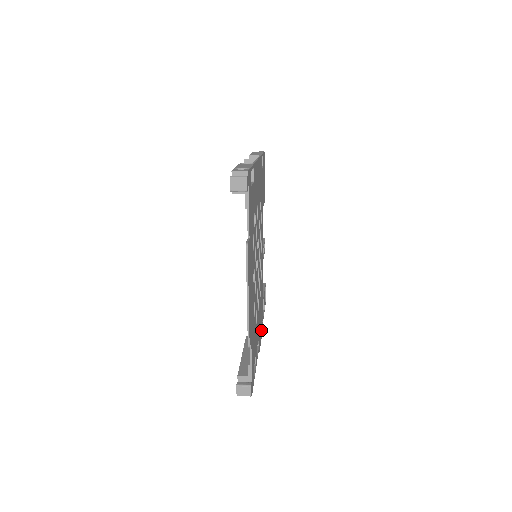
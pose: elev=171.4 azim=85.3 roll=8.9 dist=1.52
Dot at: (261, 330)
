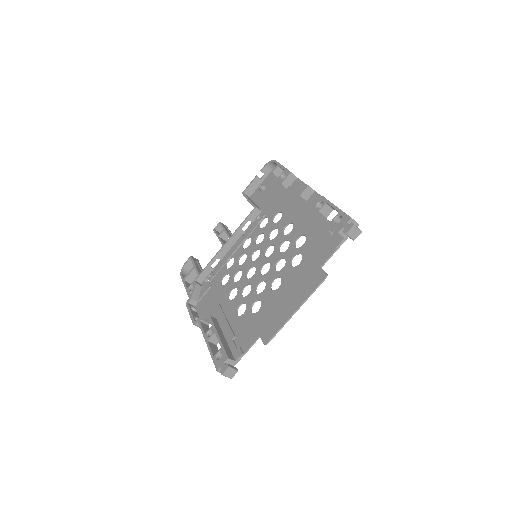
Dot at: (201, 308)
